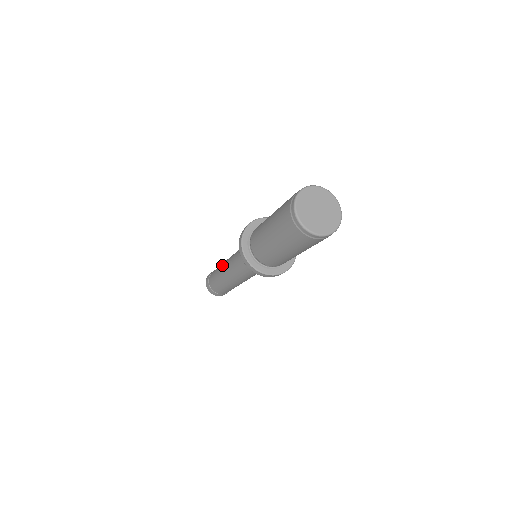
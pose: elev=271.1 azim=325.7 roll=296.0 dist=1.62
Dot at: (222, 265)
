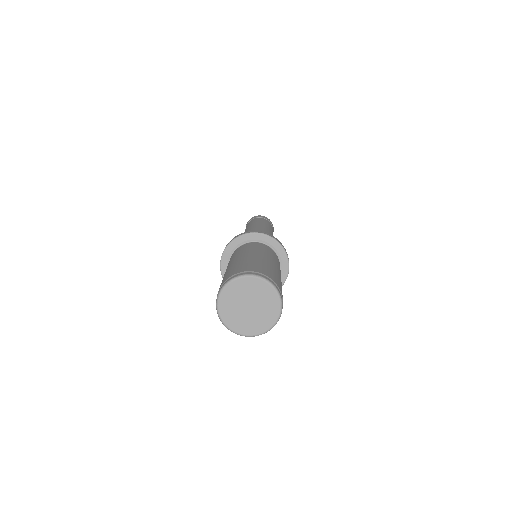
Dot at: occluded
